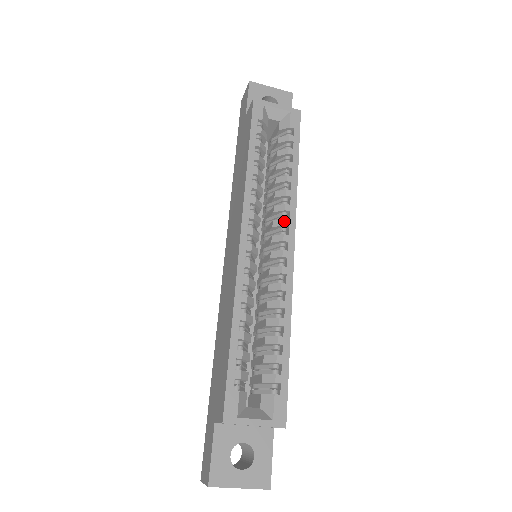
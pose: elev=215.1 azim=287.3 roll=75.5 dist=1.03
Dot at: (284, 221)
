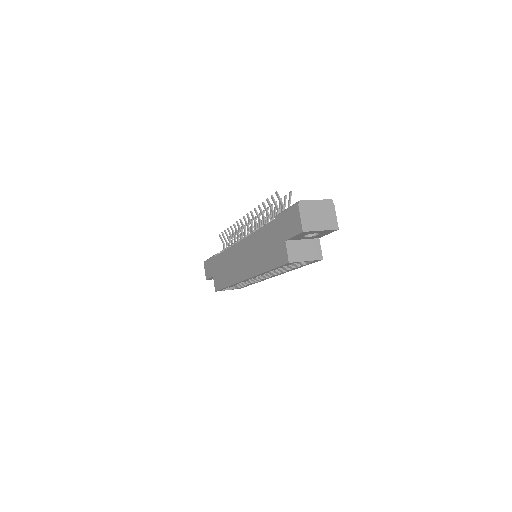
Dot at: (274, 275)
